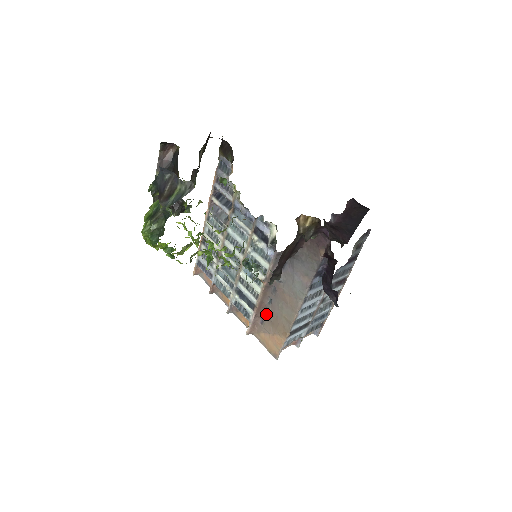
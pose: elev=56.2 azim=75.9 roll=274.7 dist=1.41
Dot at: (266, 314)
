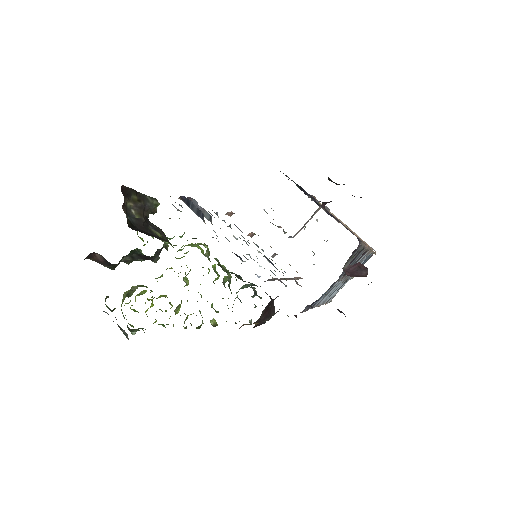
Dot at: occluded
